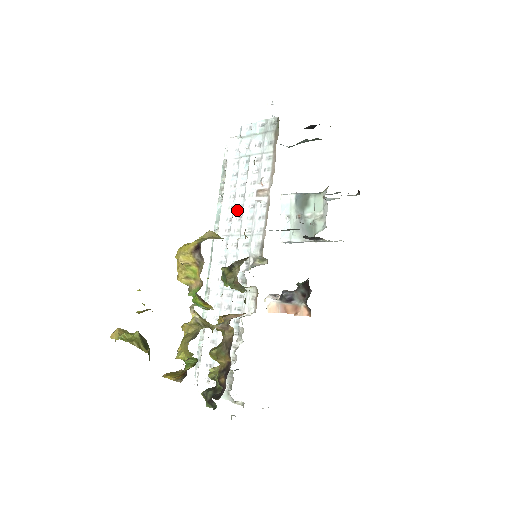
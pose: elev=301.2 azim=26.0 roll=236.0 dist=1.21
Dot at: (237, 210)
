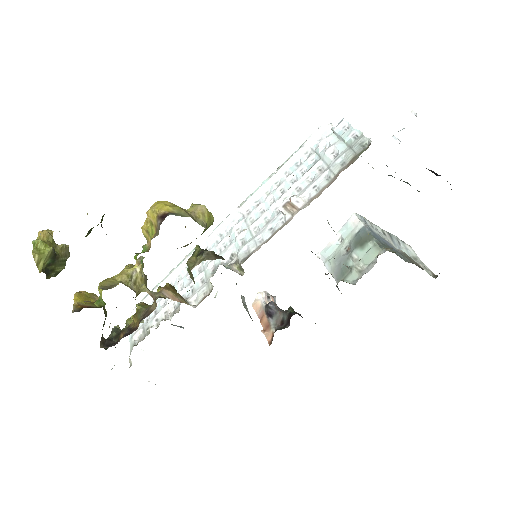
Dot at: (268, 201)
